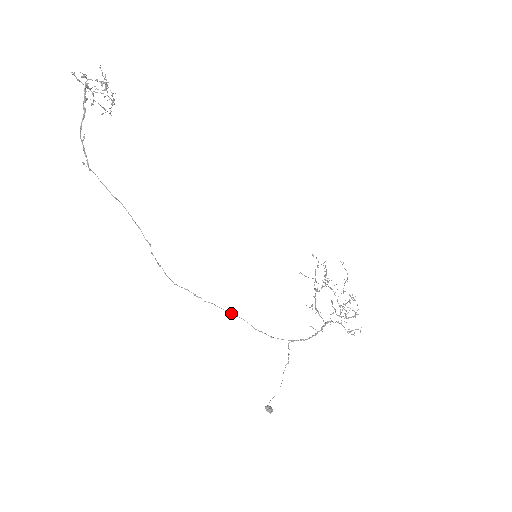
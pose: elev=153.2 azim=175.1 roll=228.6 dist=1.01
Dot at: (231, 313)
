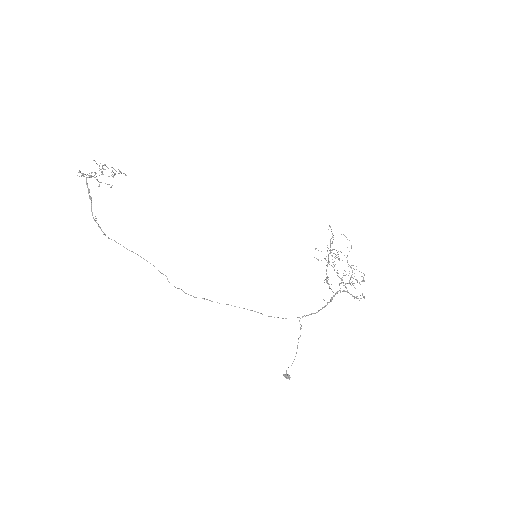
Dot at: (243, 308)
